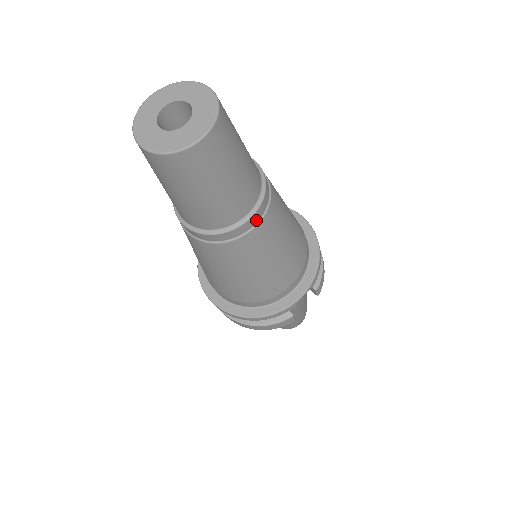
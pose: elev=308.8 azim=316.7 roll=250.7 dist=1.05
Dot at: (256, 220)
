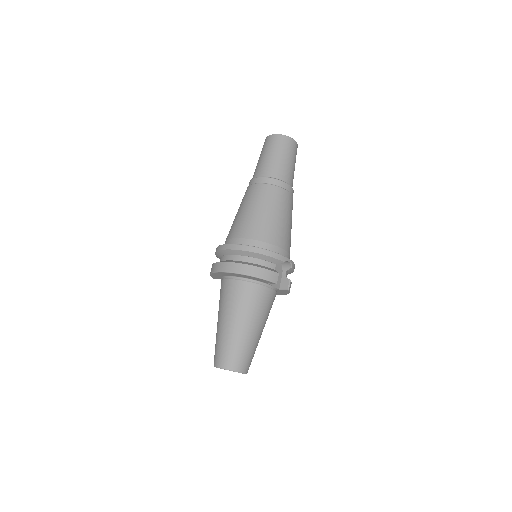
Dot at: (290, 191)
